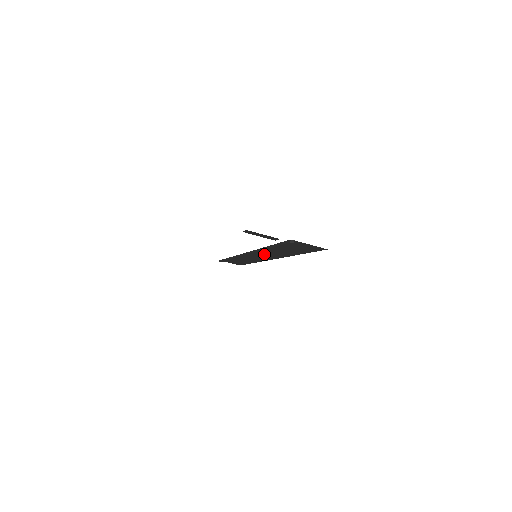
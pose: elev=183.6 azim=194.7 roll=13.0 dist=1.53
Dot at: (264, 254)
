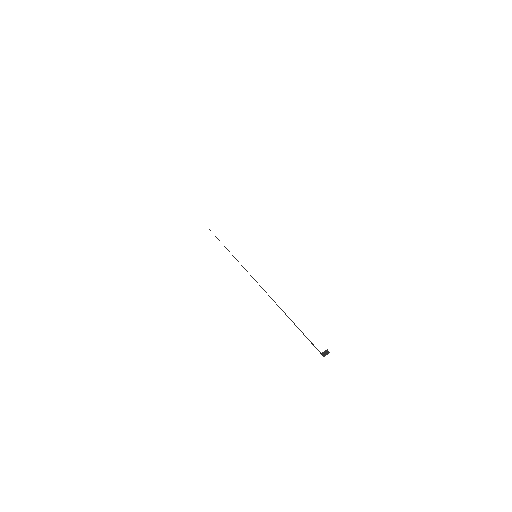
Dot at: occluded
